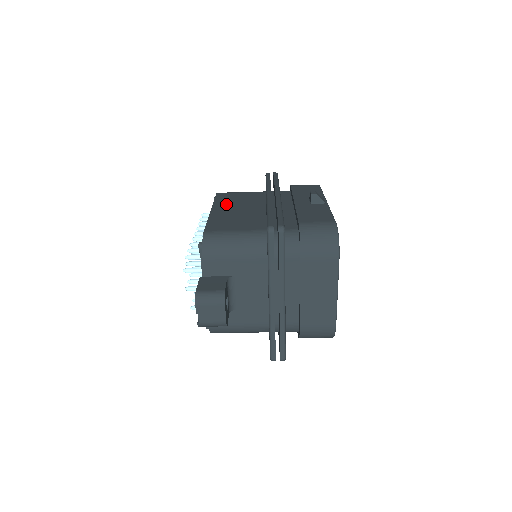
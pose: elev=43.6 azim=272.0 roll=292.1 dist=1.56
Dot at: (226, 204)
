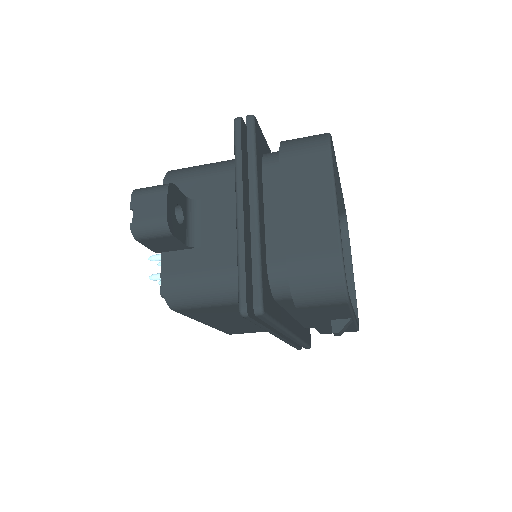
Dot at: occluded
